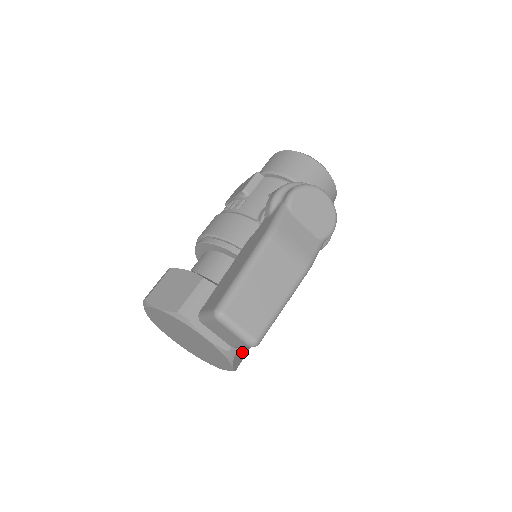
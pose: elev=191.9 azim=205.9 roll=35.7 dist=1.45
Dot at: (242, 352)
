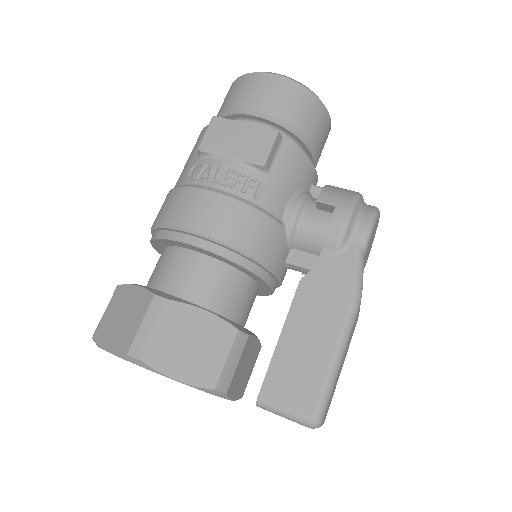
Dot at: occluded
